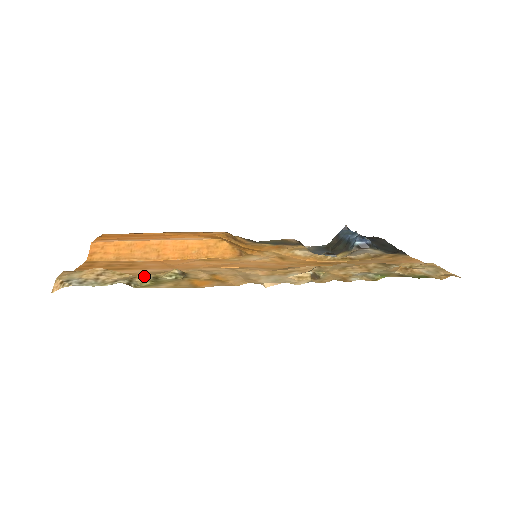
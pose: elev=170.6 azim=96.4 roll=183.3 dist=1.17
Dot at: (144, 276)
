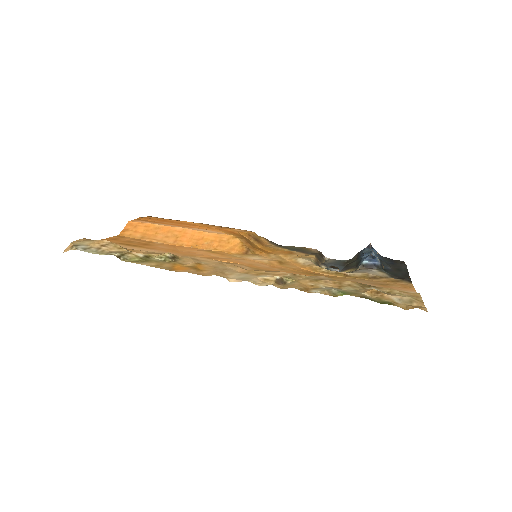
Dot at: (138, 253)
